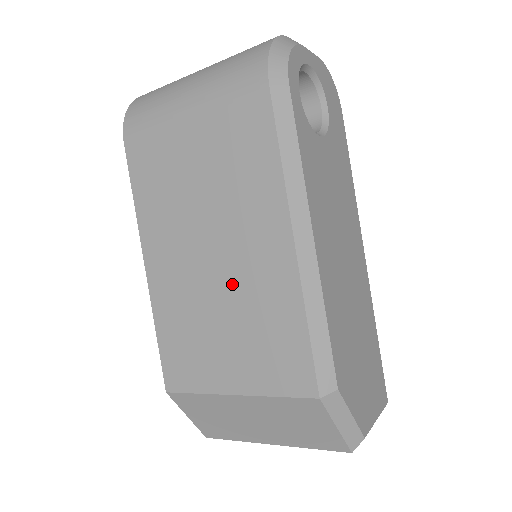
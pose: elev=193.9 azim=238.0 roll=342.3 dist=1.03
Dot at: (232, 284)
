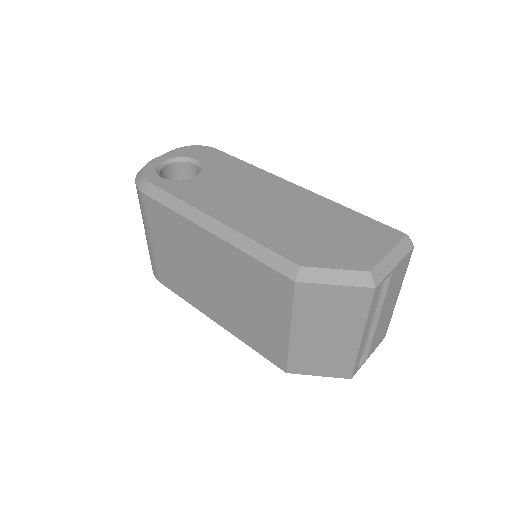
Dot at: (228, 282)
